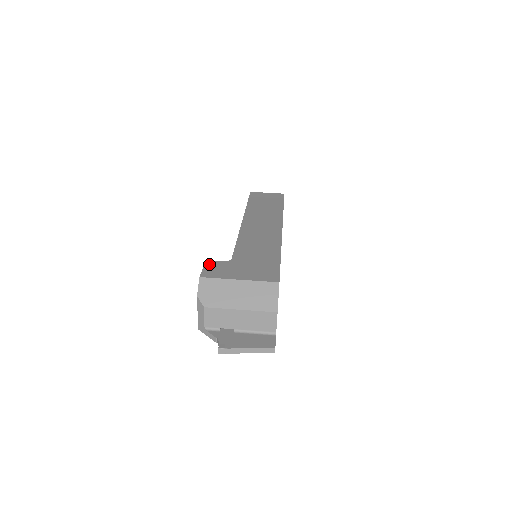
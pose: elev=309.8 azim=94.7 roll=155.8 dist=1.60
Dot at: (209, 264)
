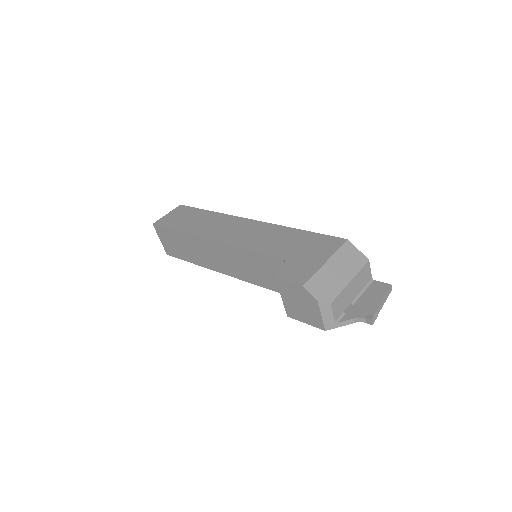
Dot at: (282, 275)
